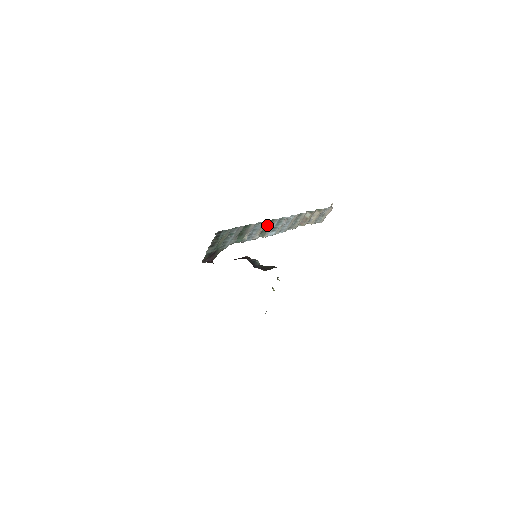
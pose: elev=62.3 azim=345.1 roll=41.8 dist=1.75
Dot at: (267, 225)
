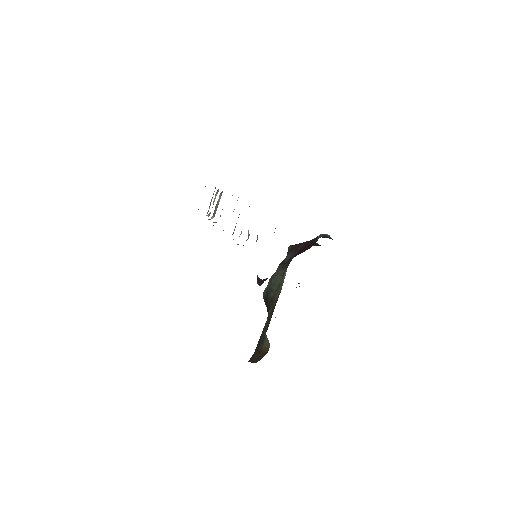
Dot at: occluded
